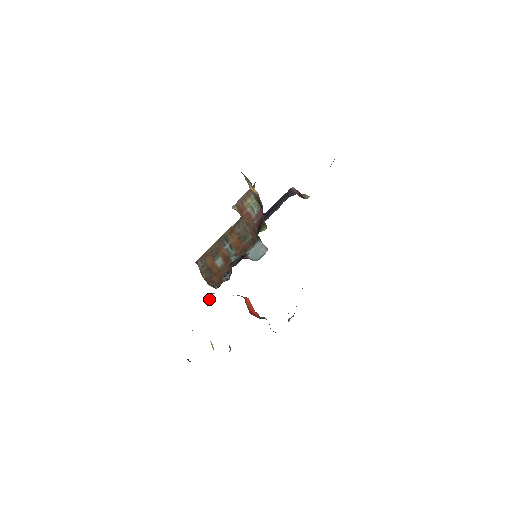
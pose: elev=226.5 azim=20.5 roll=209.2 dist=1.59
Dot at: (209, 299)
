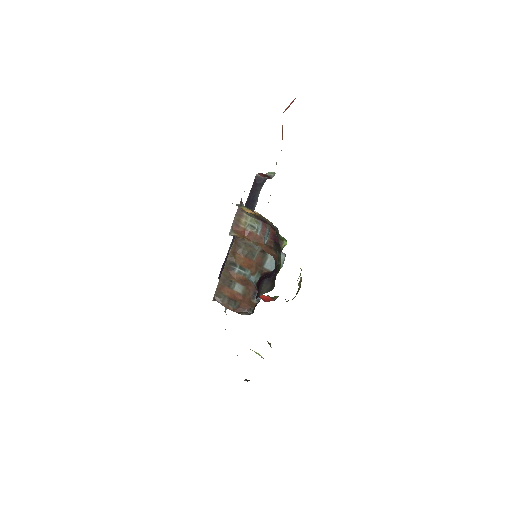
Dot at: occluded
